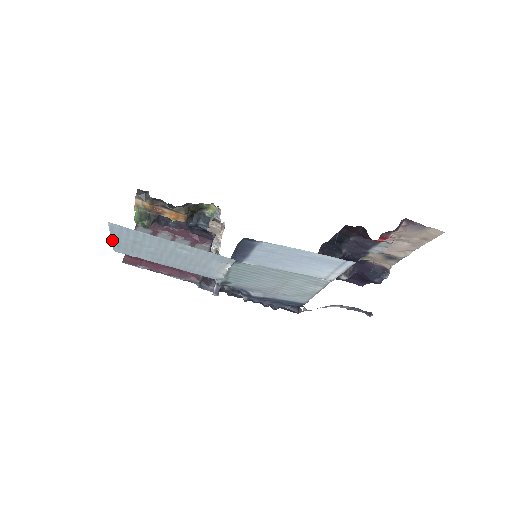
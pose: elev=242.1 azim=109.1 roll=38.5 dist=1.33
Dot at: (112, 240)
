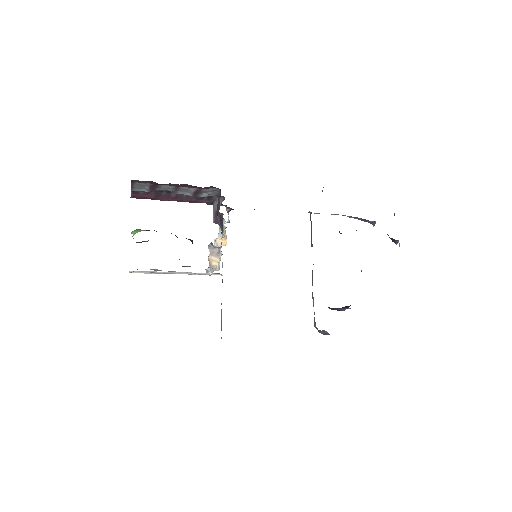
Dot at: occluded
